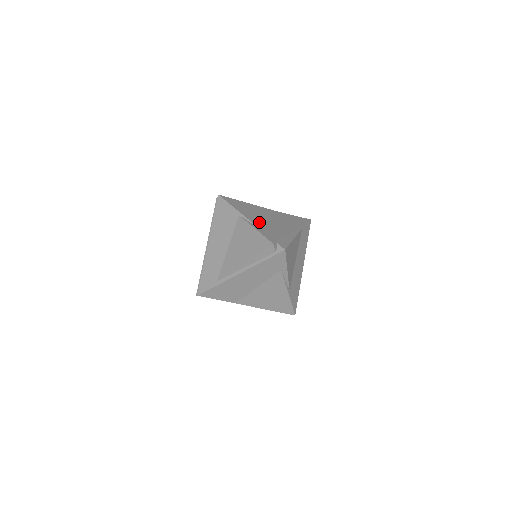
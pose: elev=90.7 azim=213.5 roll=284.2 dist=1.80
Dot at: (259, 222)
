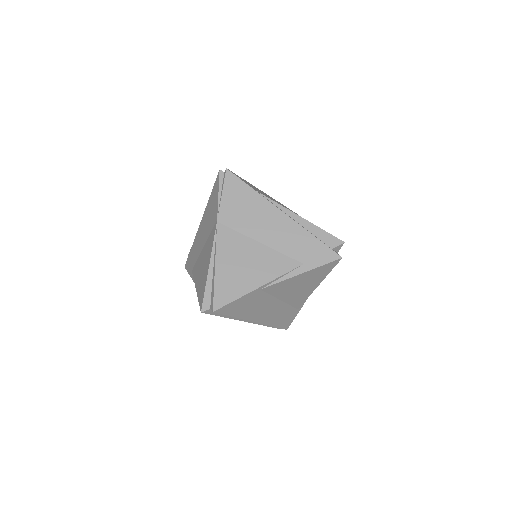
Dot at: occluded
